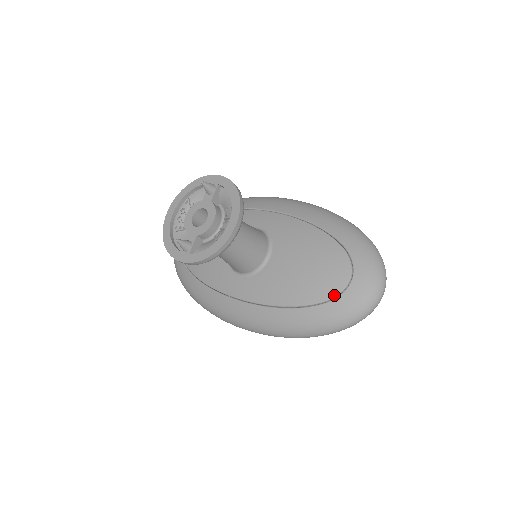
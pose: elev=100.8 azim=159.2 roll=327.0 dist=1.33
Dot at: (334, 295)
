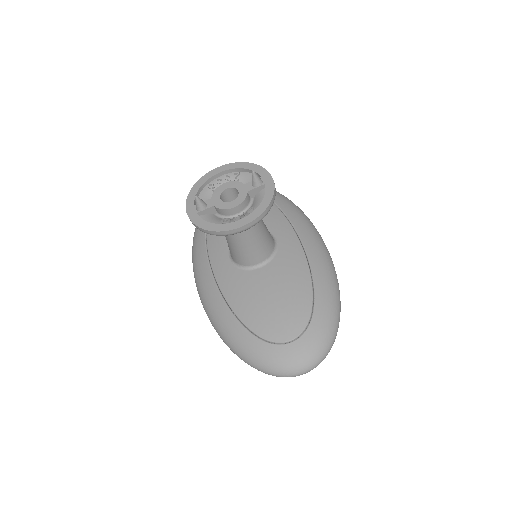
Dot at: (269, 339)
